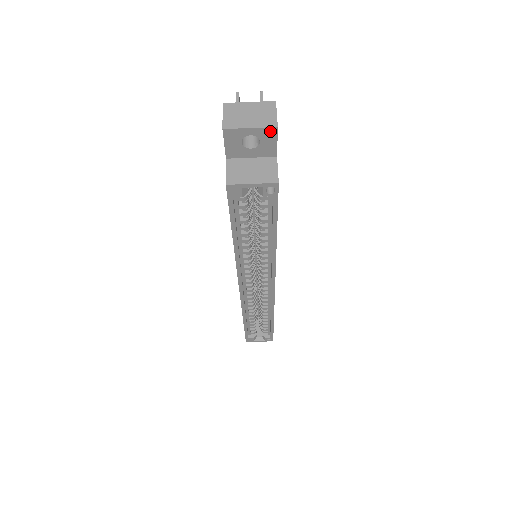
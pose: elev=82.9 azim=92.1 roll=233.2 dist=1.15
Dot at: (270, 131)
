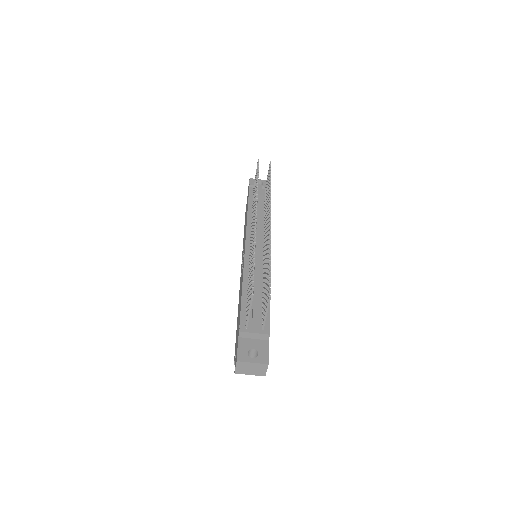
Dot at: (261, 373)
